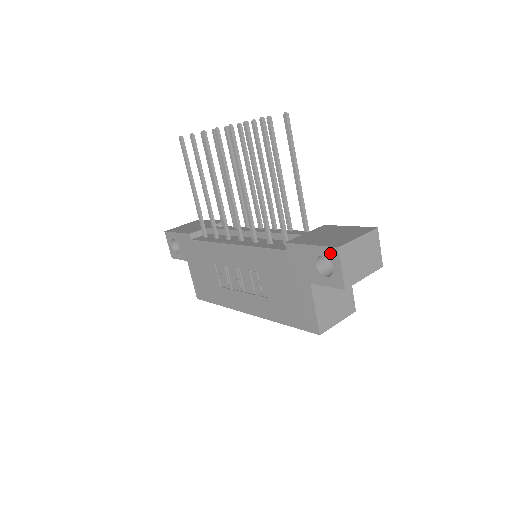
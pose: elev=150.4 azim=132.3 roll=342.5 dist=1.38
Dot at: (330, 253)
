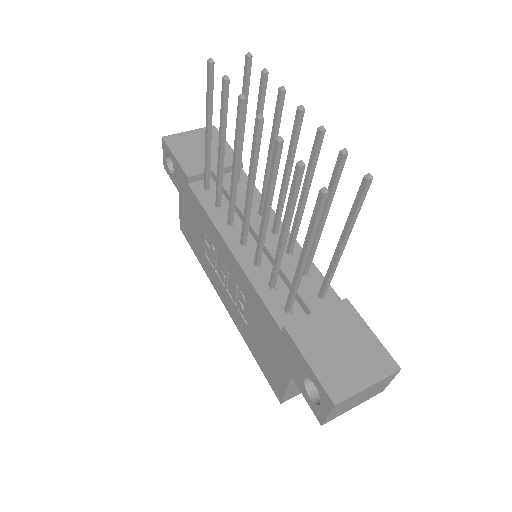
Dot at: (324, 396)
